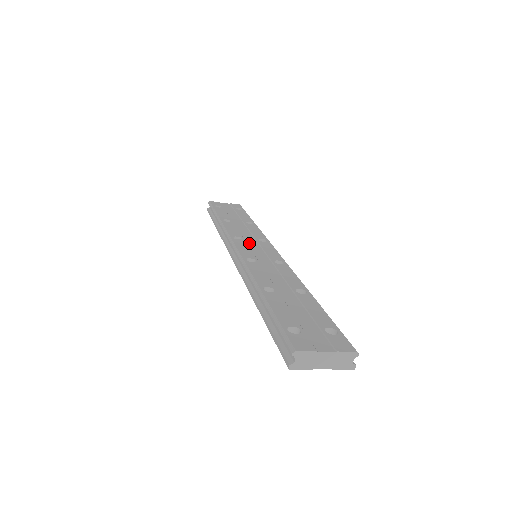
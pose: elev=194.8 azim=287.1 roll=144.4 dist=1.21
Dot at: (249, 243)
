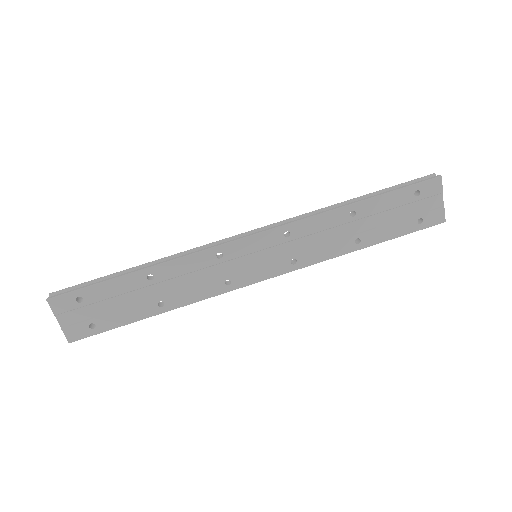
Dot at: occluded
